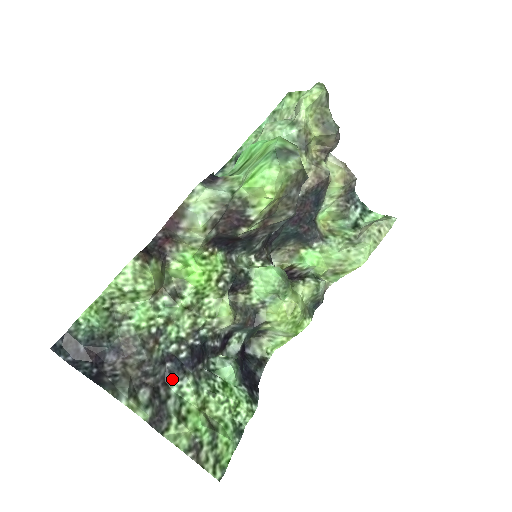
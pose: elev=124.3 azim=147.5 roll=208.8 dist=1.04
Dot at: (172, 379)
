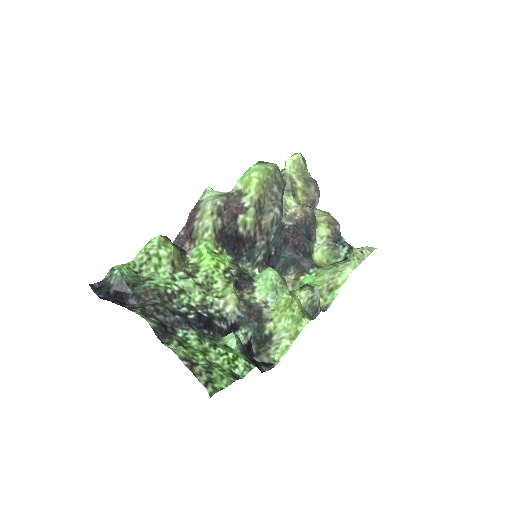
Dot at: (179, 327)
